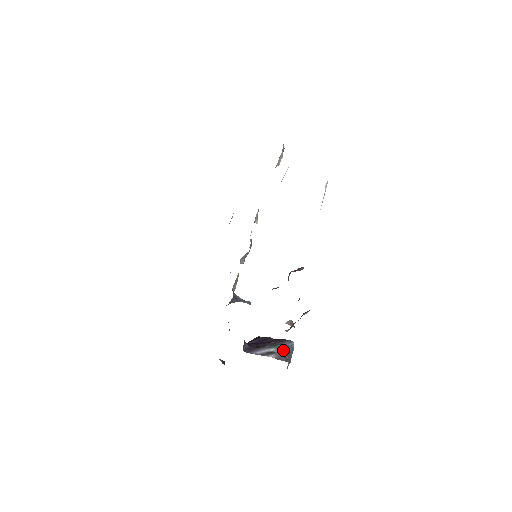
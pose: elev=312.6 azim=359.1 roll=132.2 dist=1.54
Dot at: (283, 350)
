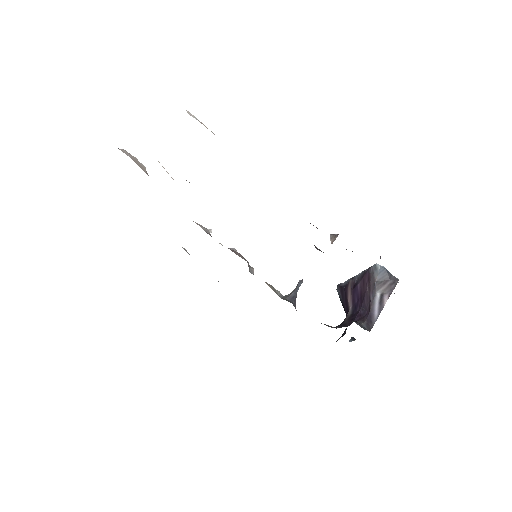
Dot at: (382, 282)
